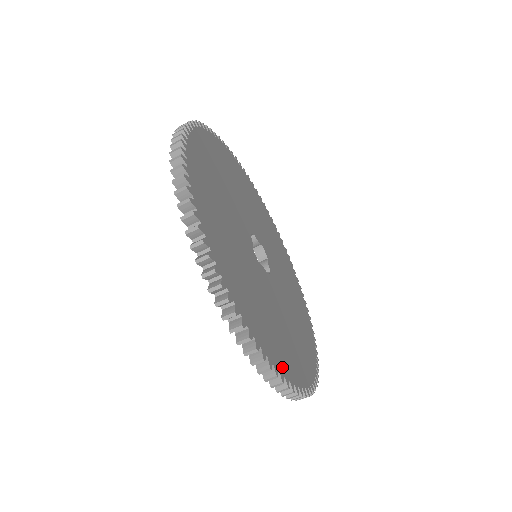
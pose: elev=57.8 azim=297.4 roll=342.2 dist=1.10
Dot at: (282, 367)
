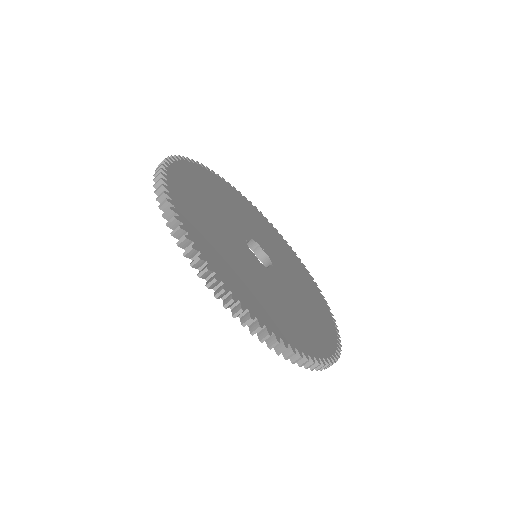
Dot at: (218, 270)
